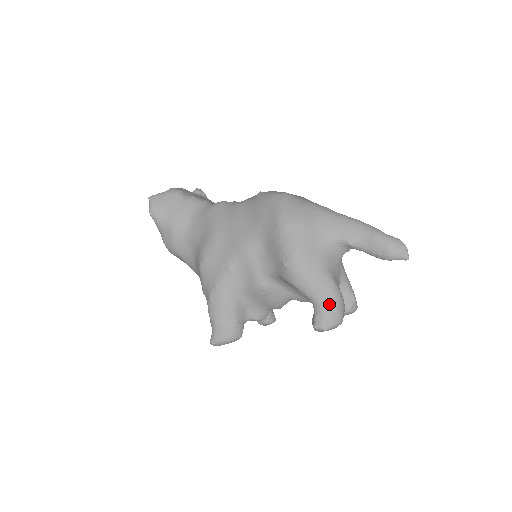
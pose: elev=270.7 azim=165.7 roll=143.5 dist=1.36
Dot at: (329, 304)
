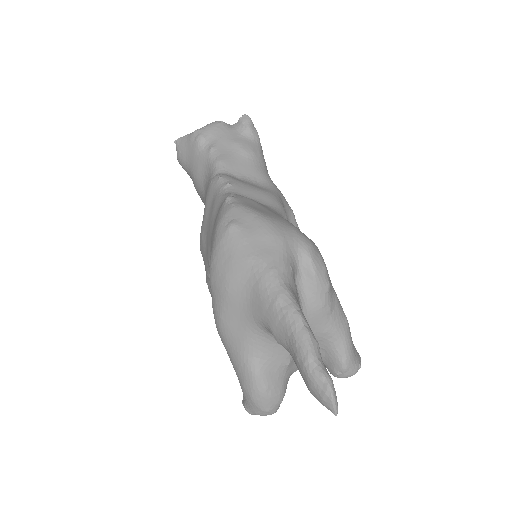
Dot at: (248, 396)
